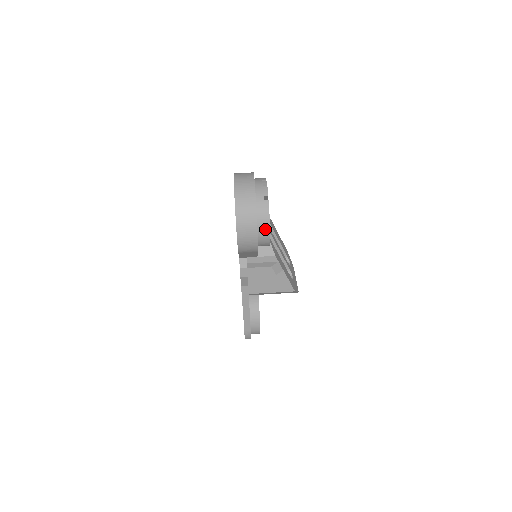
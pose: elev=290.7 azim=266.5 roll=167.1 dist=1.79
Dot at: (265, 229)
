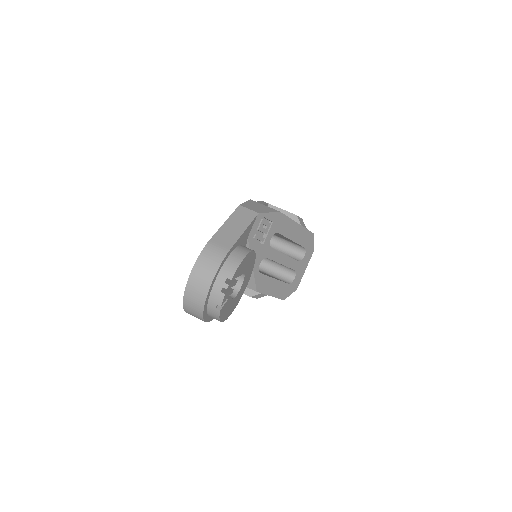
Dot at: occluded
